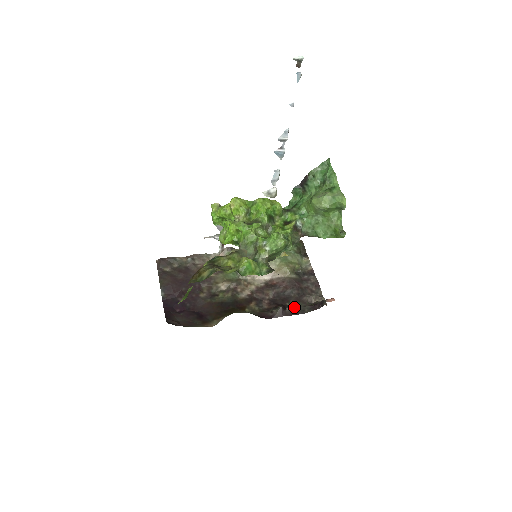
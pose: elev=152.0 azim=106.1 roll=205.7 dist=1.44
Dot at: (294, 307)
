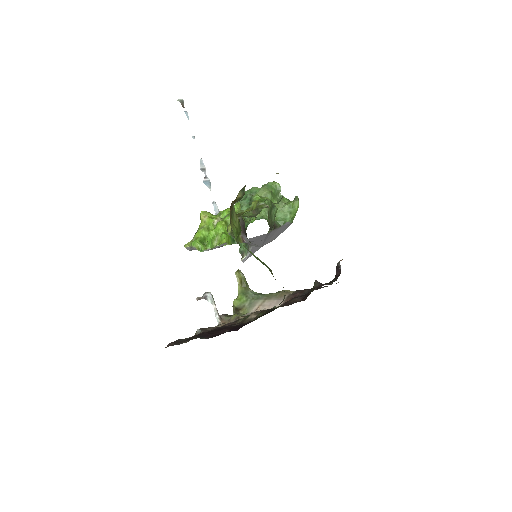
Dot at: occluded
